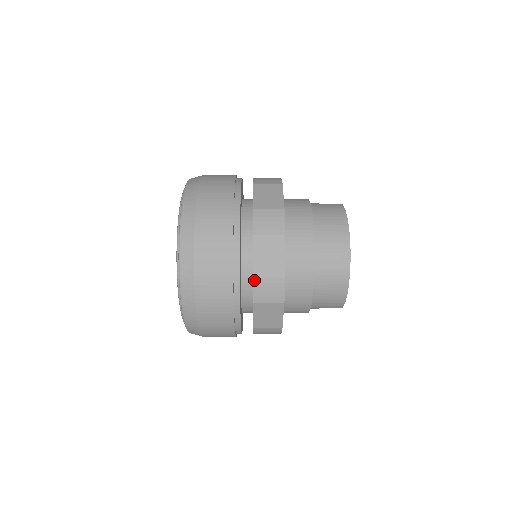
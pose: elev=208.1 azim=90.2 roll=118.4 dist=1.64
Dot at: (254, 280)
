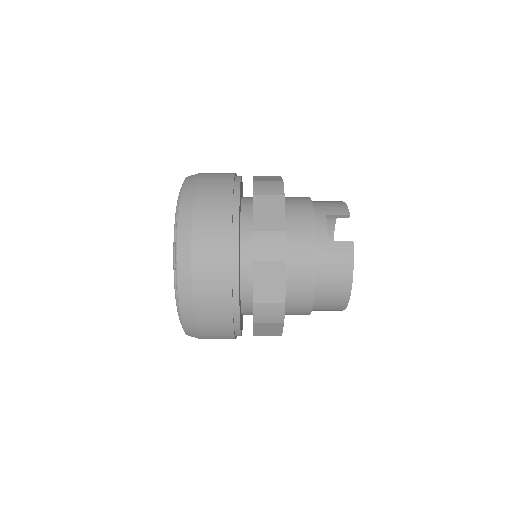
Dot at: occluded
